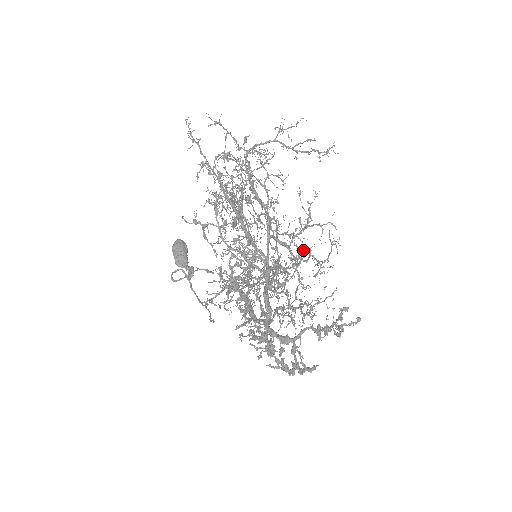
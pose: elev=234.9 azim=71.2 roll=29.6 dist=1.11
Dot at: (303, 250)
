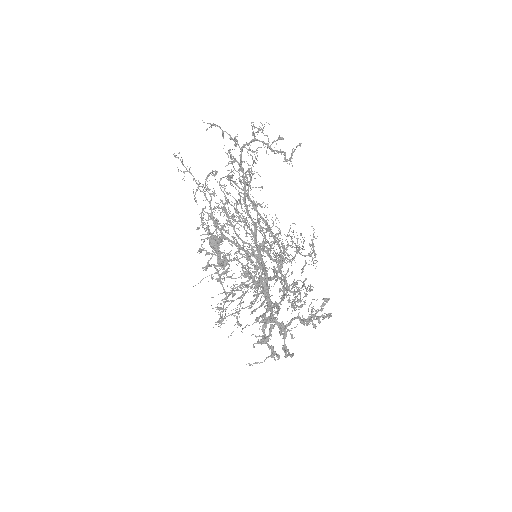
Dot at: occluded
